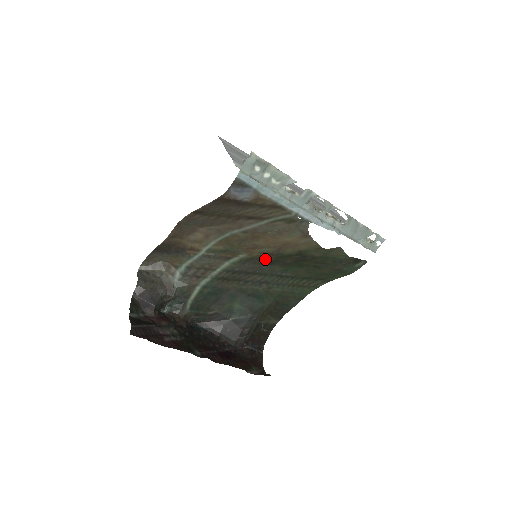
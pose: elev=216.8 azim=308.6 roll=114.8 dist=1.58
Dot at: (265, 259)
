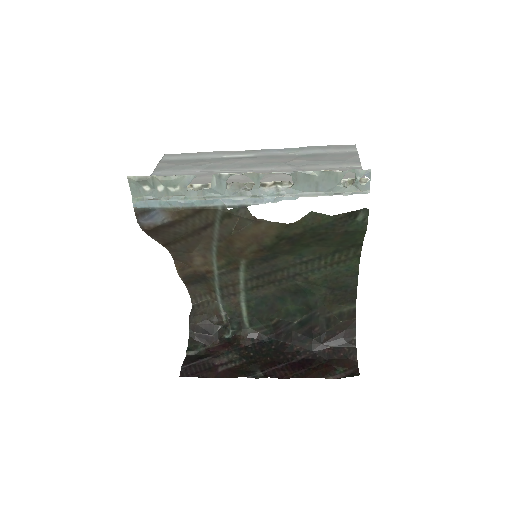
Dot at: (263, 256)
